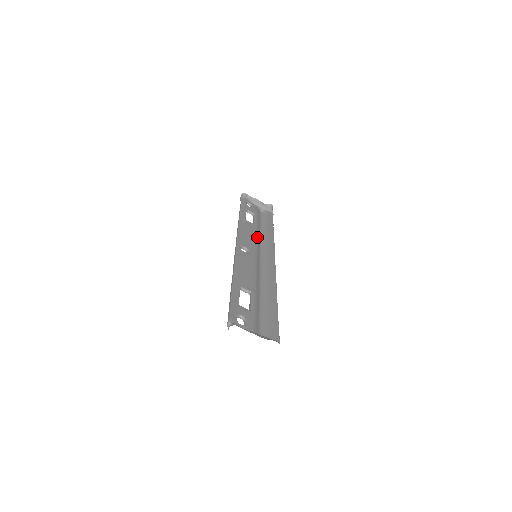
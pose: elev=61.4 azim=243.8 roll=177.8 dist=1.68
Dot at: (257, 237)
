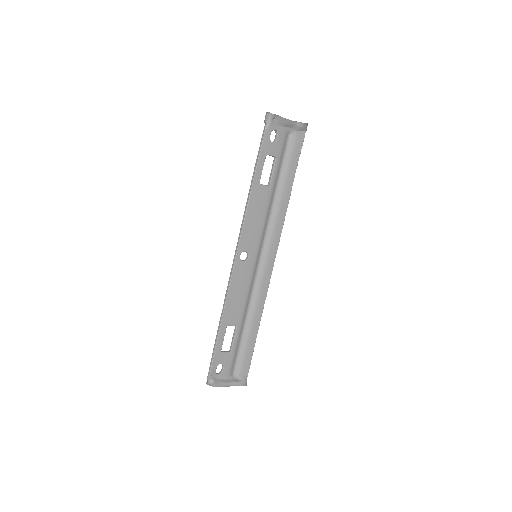
Dot at: (266, 216)
